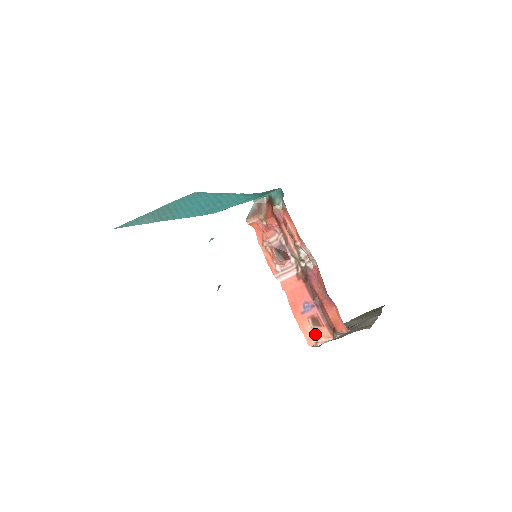
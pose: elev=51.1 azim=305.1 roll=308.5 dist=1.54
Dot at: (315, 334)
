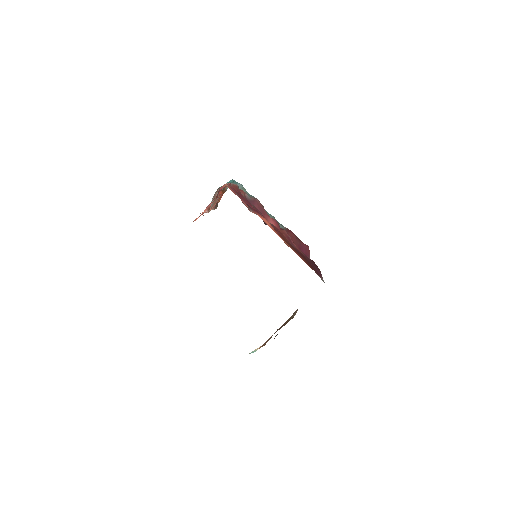
Dot at: occluded
